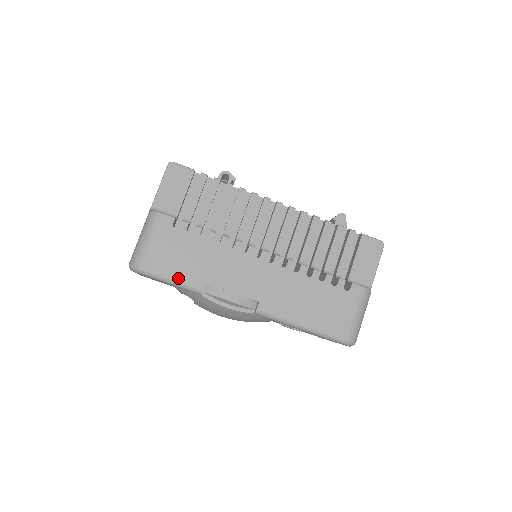
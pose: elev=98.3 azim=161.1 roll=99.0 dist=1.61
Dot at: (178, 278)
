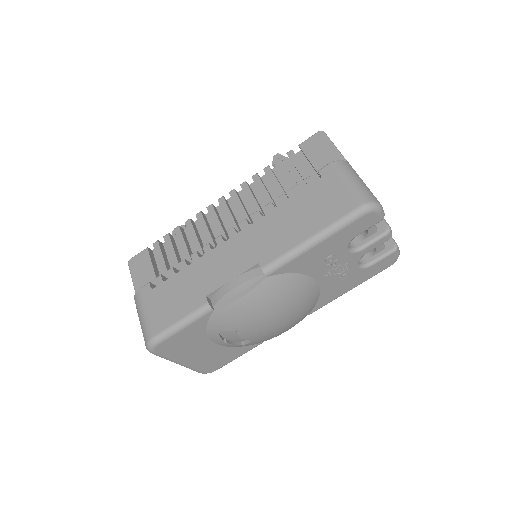
Dot at: (182, 316)
